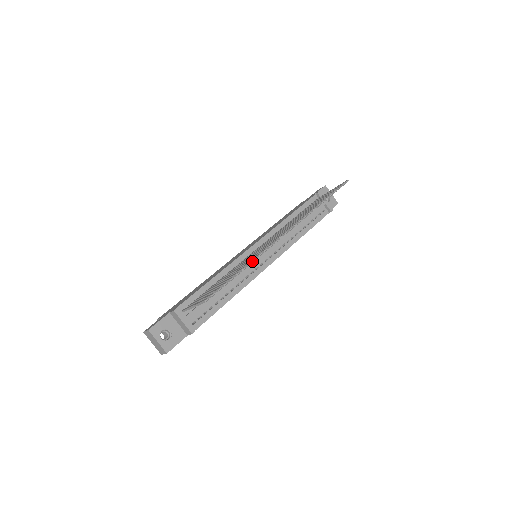
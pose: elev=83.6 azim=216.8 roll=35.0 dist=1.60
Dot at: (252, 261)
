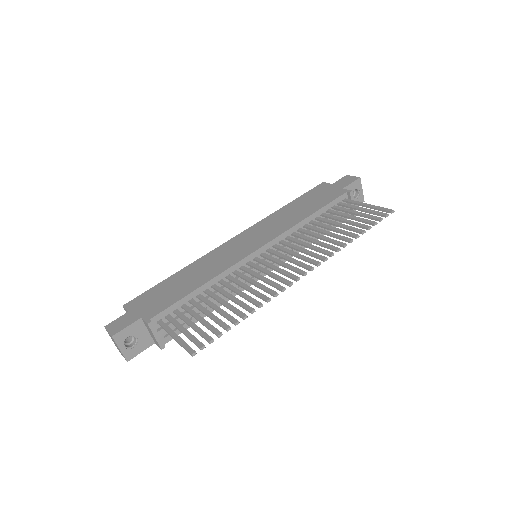
Dot at: (257, 306)
